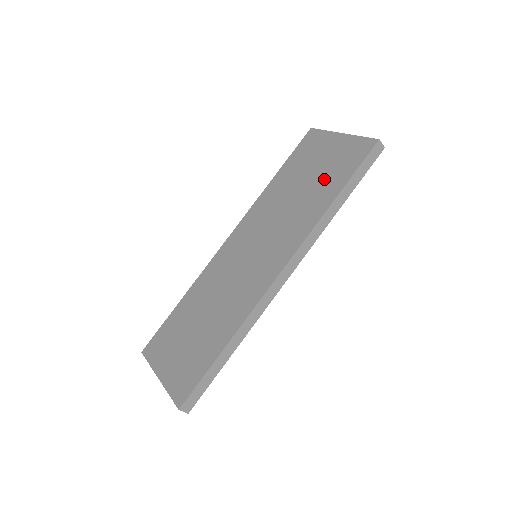
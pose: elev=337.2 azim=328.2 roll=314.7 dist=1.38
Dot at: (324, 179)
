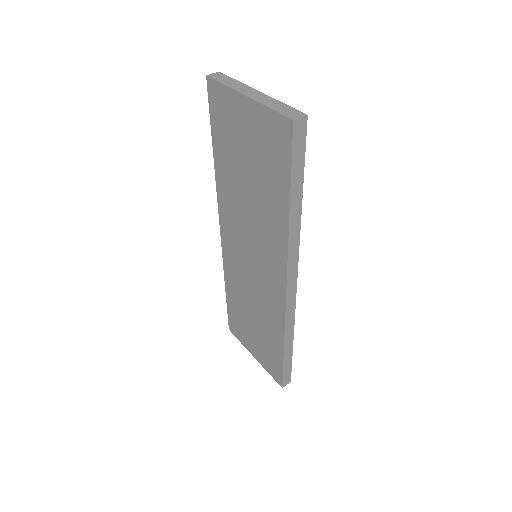
Dot at: (264, 176)
